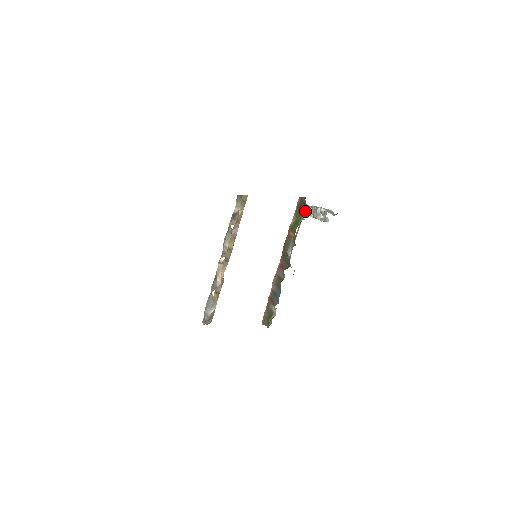
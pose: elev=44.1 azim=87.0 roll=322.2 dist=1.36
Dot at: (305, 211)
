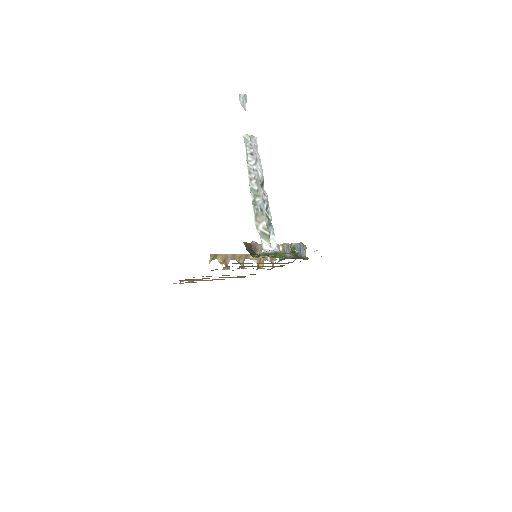
Dot at: occluded
